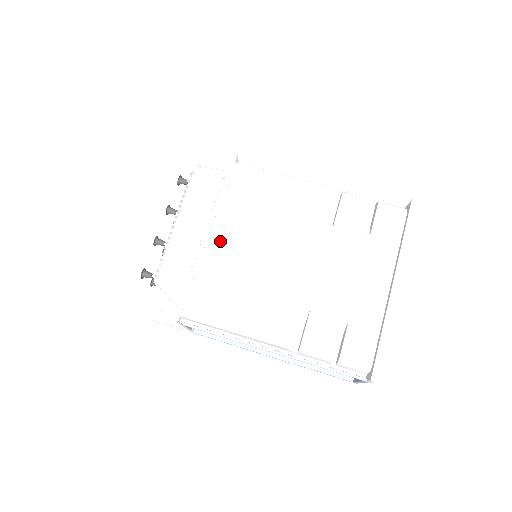
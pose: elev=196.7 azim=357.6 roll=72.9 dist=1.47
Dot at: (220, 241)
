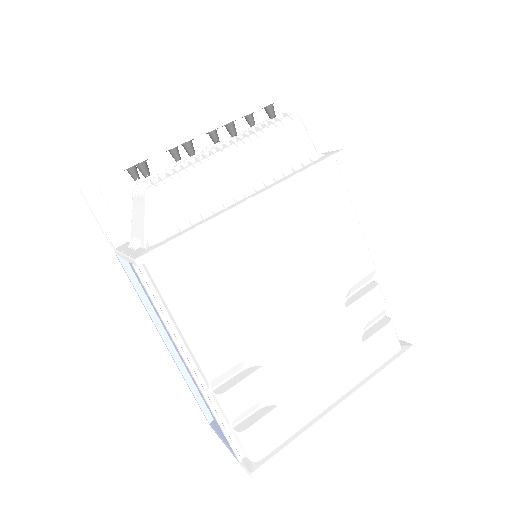
Dot at: (252, 221)
